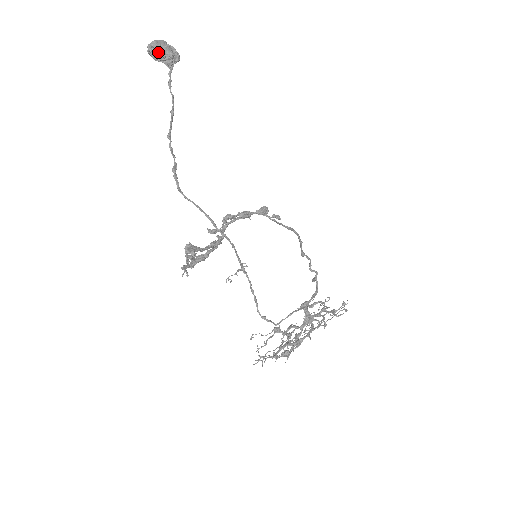
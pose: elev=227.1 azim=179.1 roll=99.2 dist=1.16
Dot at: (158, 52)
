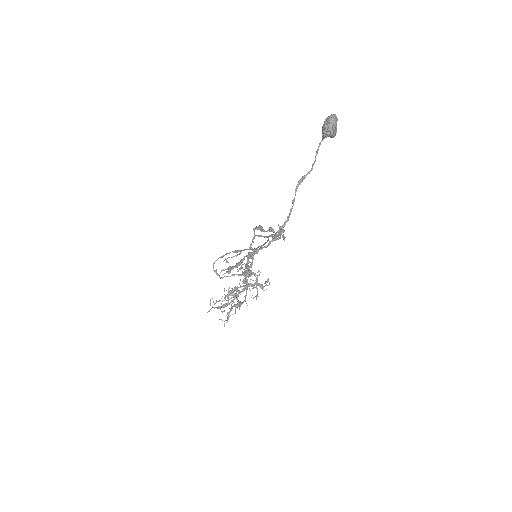
Dot at: (333, 136)
